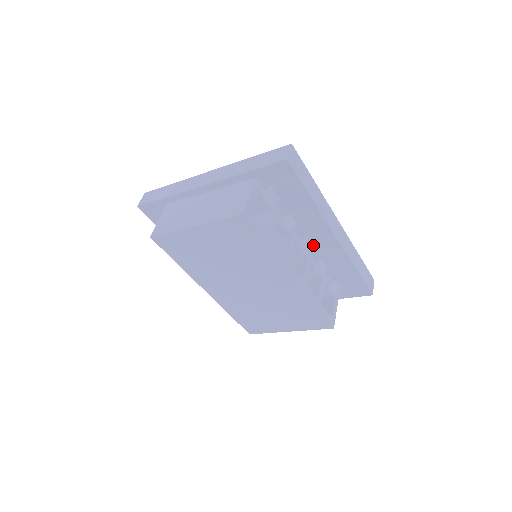
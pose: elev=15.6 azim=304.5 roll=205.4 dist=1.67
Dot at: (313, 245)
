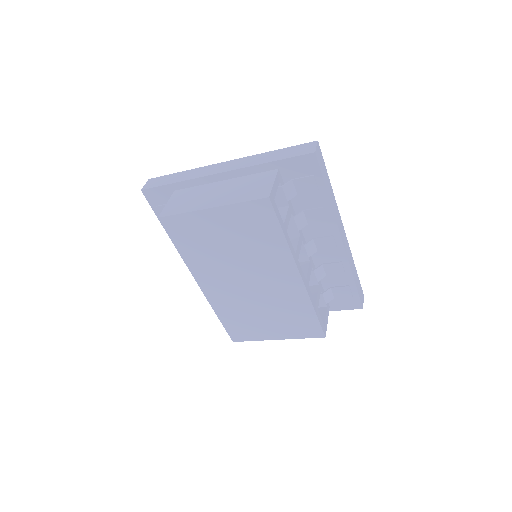
Dot at: (317, 248)
